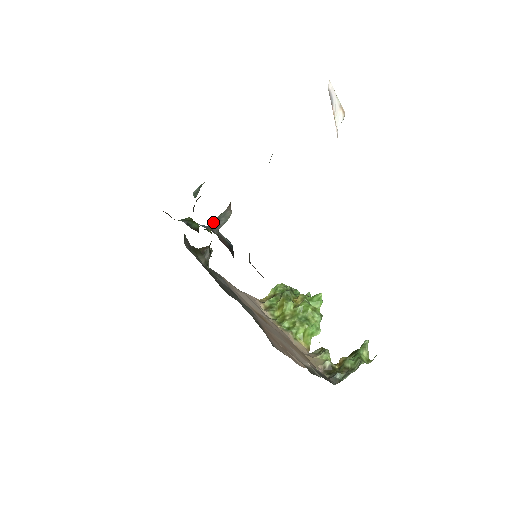
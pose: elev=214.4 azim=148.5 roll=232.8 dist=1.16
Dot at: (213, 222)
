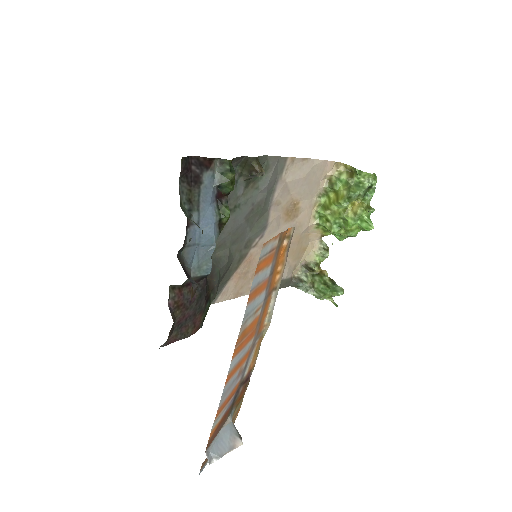
Dot at: occluded
